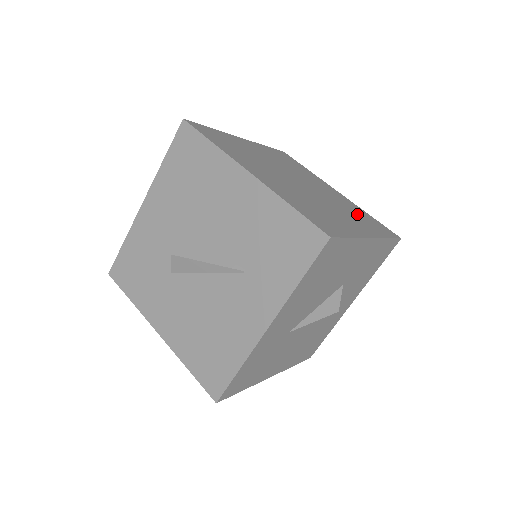
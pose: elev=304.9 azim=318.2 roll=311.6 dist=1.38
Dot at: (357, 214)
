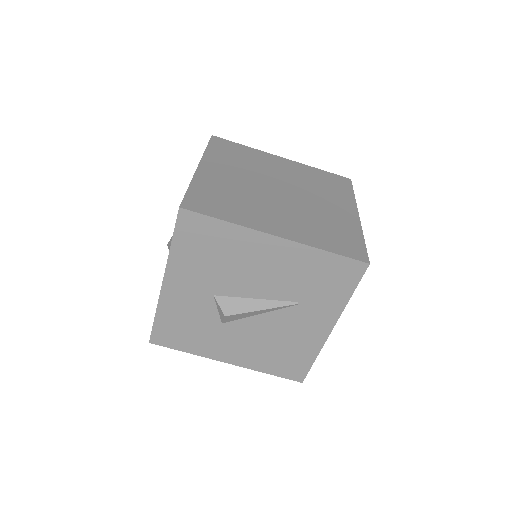
Dot at: (321, 184)
